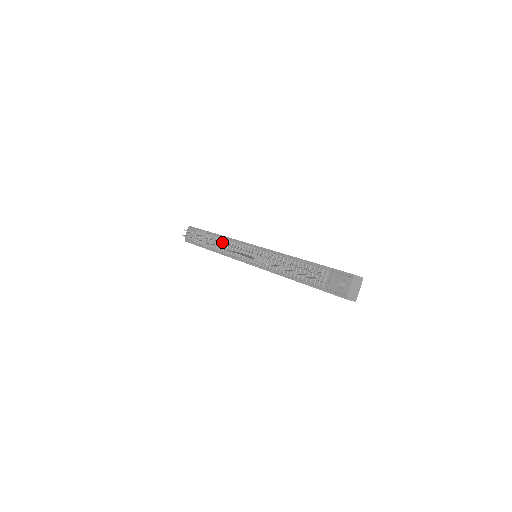
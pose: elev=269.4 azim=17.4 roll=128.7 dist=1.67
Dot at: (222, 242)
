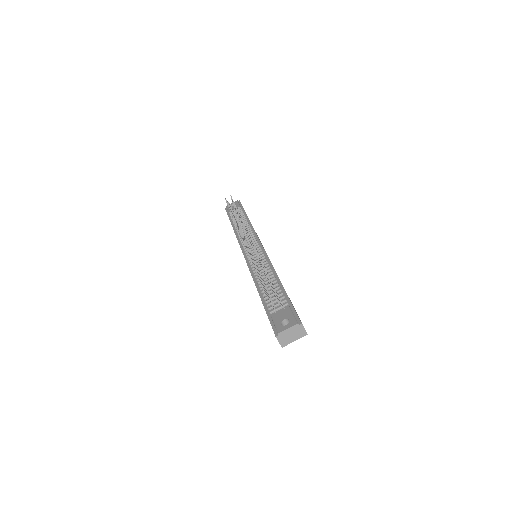
Dot at: occluded
